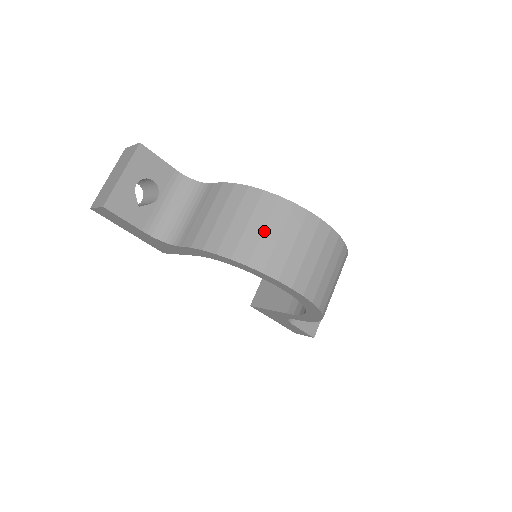
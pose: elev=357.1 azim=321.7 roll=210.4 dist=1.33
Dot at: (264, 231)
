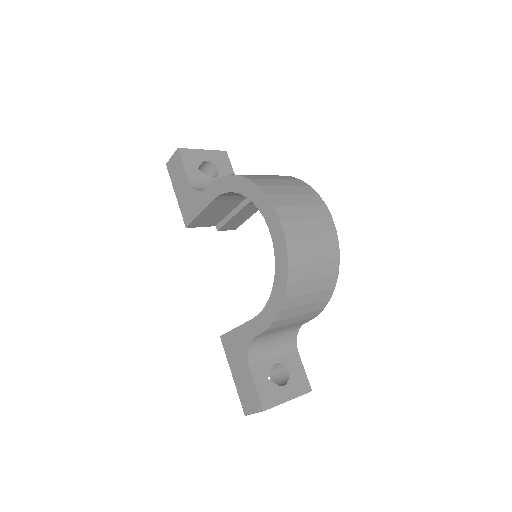
Dot at: (276, 180)
